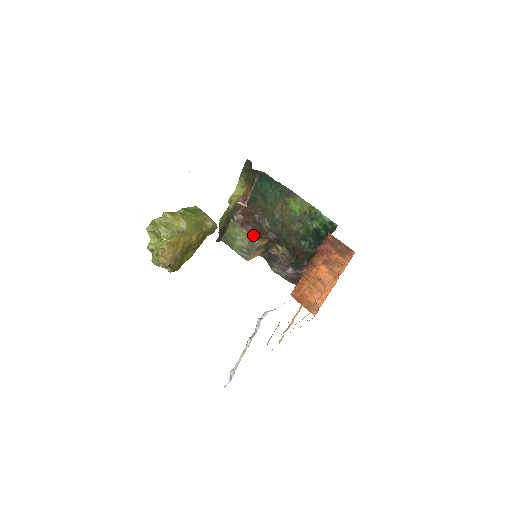
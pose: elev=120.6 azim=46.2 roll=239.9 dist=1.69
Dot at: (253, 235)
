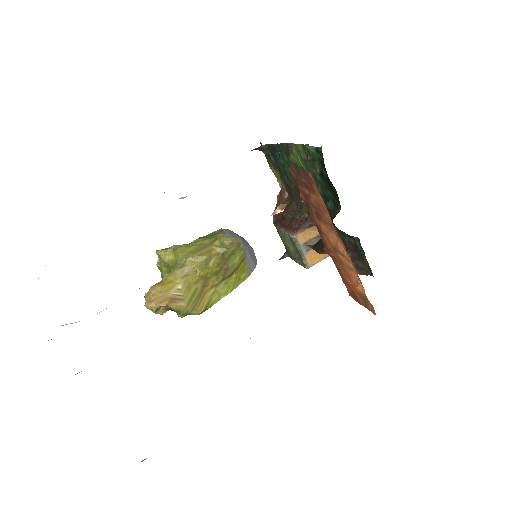
Dot at: (289, 230)
